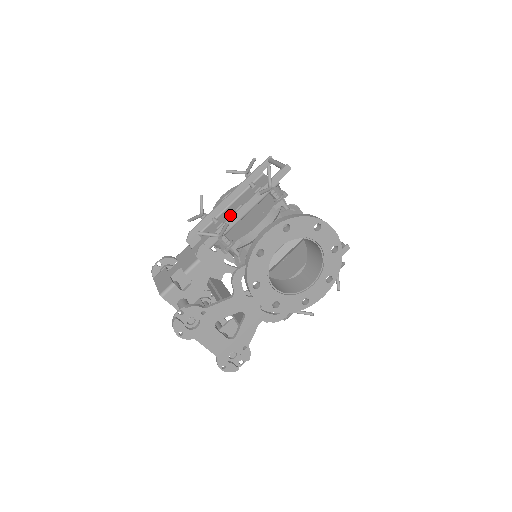
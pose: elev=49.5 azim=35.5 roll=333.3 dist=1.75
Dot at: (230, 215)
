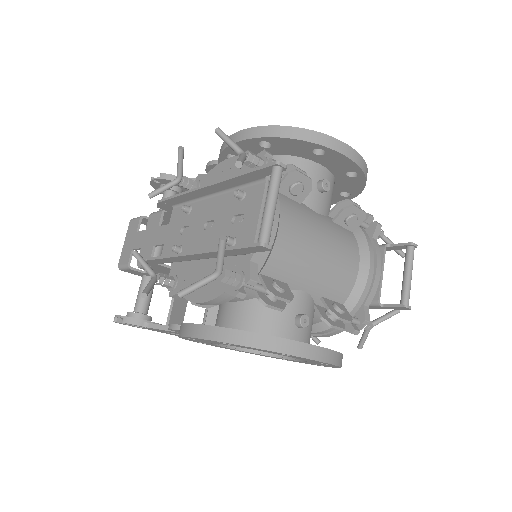
Dot at: (198, 225)
